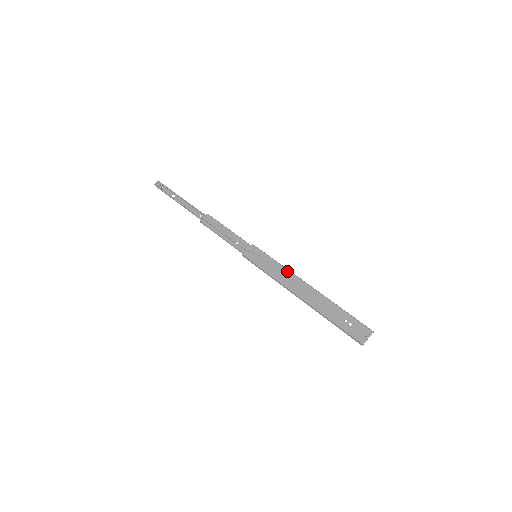
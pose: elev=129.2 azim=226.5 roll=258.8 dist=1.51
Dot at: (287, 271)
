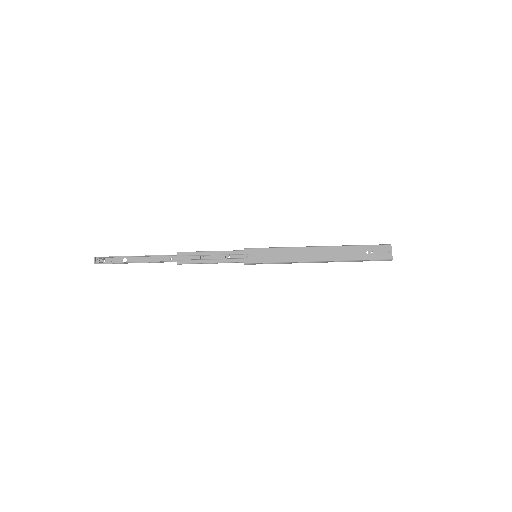
Dot at: (293, 249)
